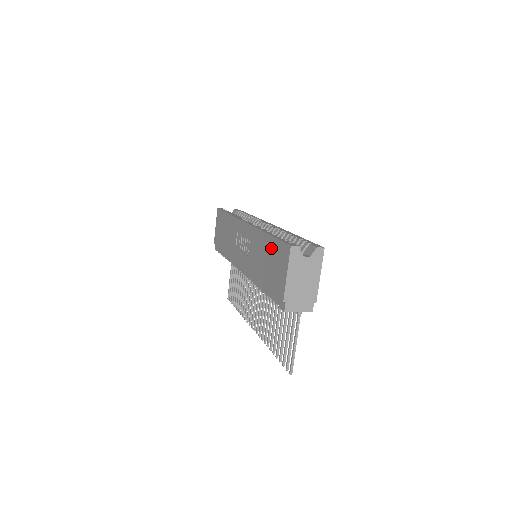
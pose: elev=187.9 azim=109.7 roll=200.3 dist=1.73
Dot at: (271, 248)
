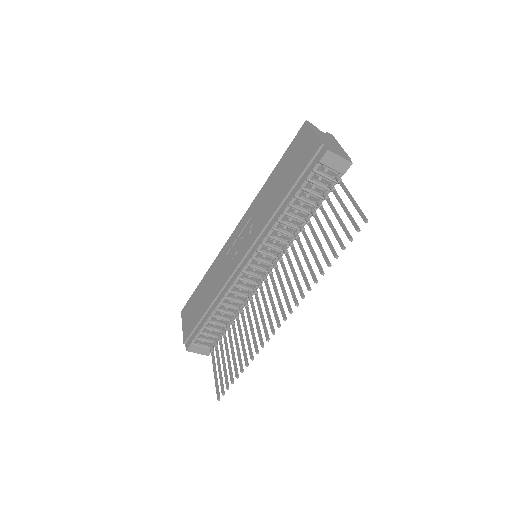
Dot at: (283, 164)
